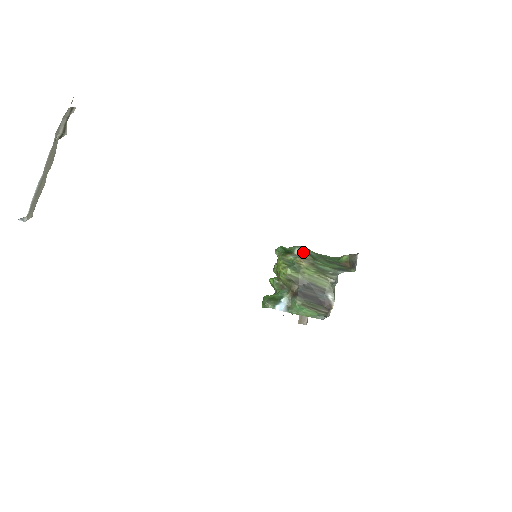
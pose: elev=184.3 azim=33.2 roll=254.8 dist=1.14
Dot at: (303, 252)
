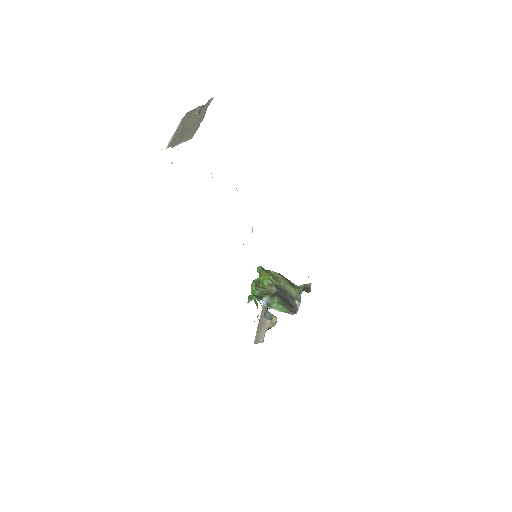
Dot at: occluded
